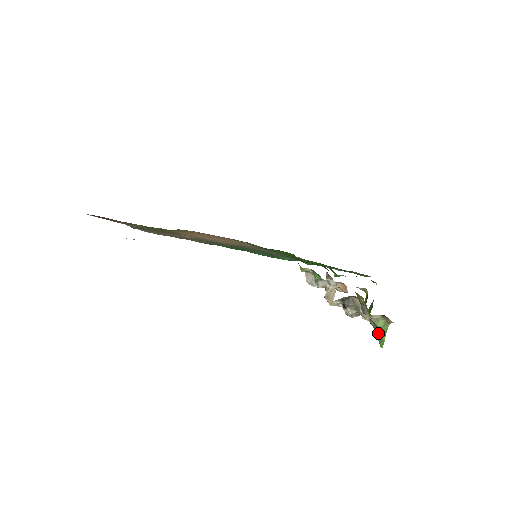
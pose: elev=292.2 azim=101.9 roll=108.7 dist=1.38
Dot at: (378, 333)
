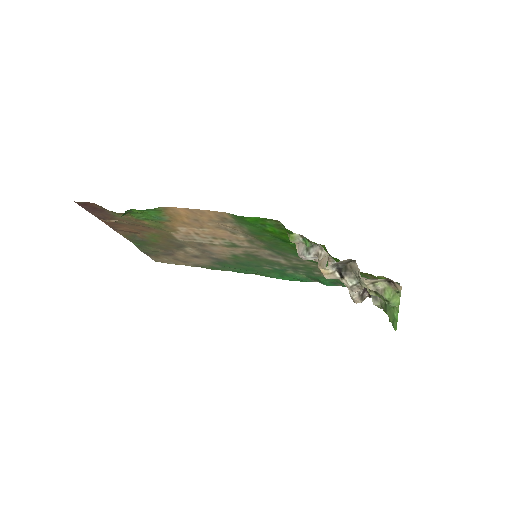
Dot at: (390, 313)
